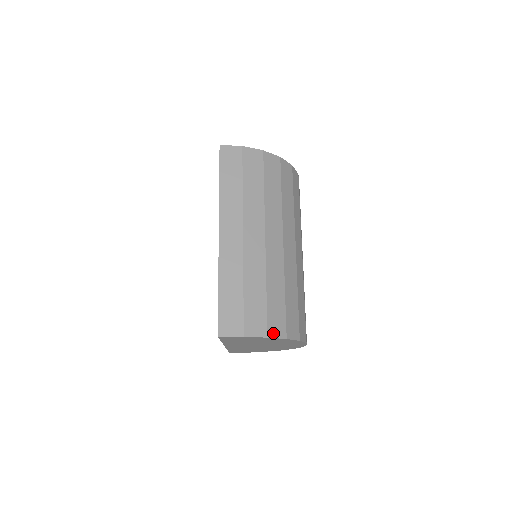
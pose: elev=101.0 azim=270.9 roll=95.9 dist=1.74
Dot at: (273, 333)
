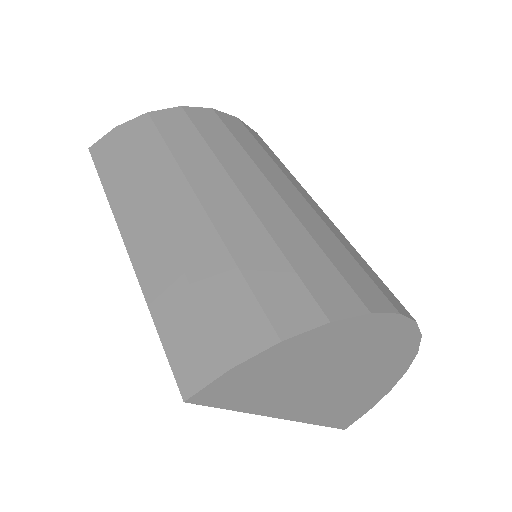
Dot at: (291, 327)
